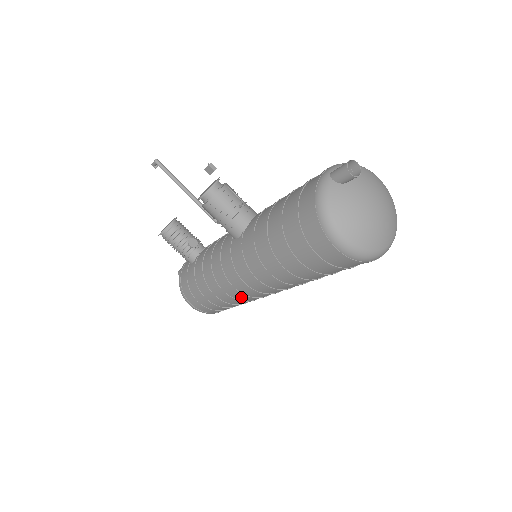
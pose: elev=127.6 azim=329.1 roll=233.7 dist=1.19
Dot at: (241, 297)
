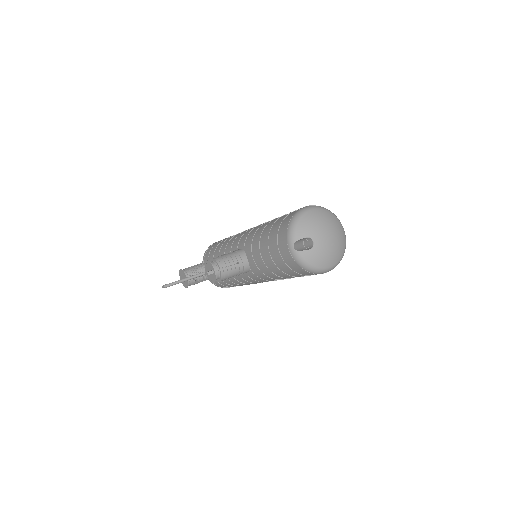
Dot at: occluded
